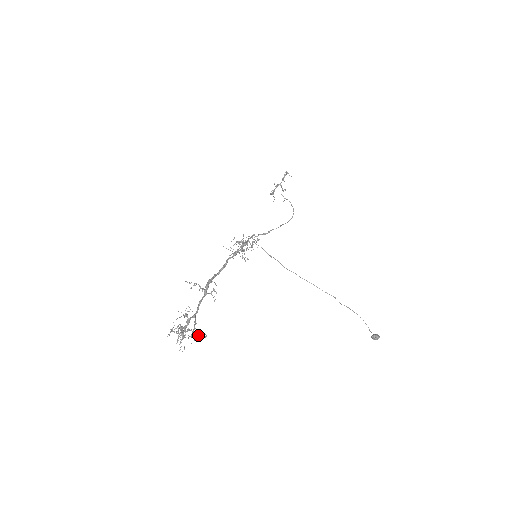
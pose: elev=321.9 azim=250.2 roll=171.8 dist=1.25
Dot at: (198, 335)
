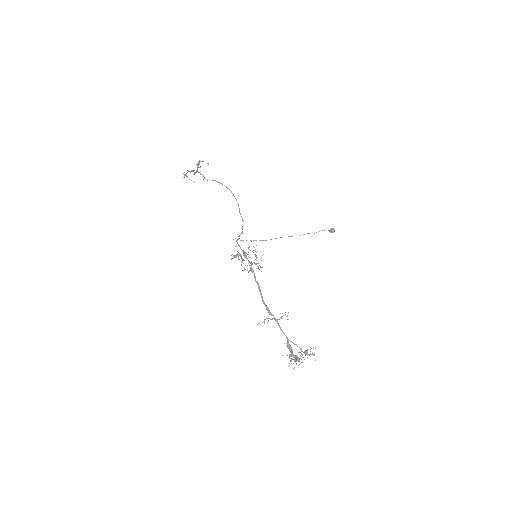
Dot at: occluded
